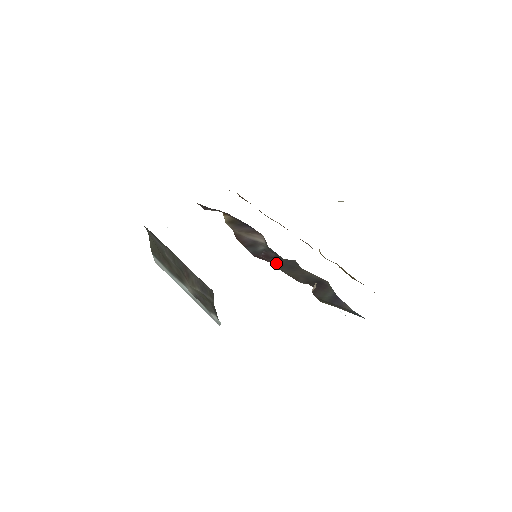
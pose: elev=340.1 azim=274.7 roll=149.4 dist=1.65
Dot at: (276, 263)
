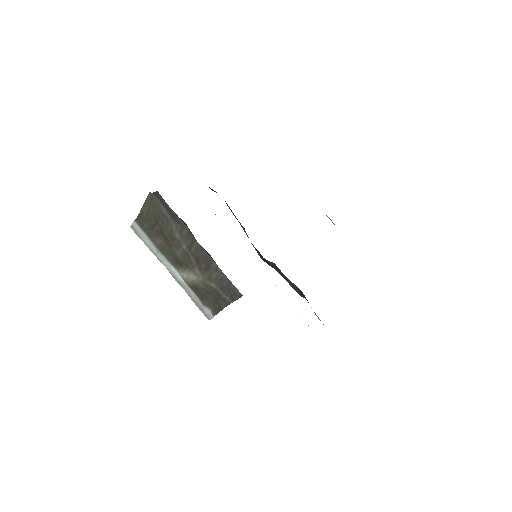
Dot at: occluded
